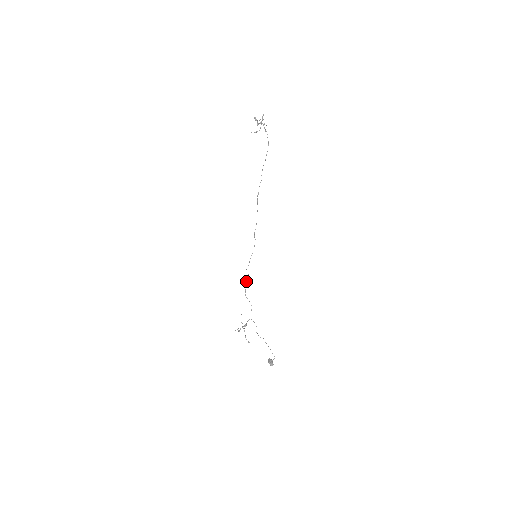
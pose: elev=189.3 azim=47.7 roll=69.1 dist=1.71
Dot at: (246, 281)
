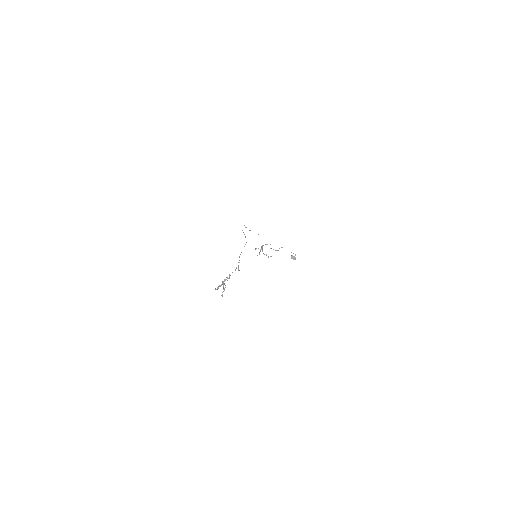
Dot at: occluded
